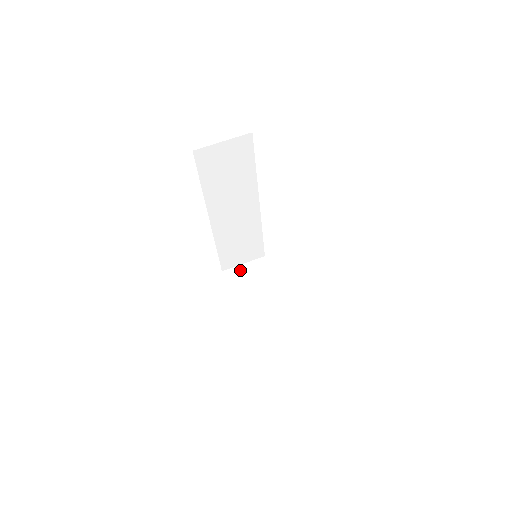
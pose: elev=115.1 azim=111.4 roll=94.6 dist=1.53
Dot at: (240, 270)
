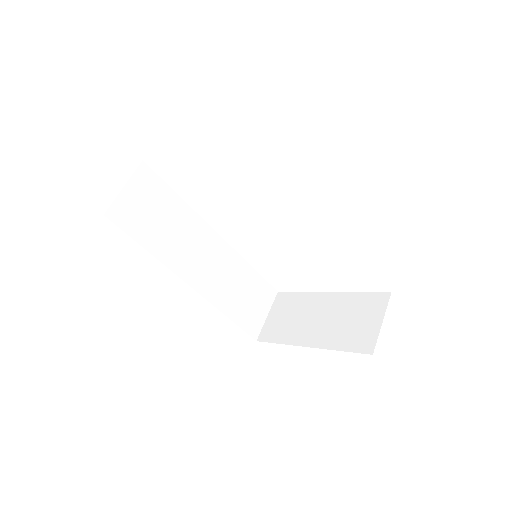
Dot at: (270, 322)
